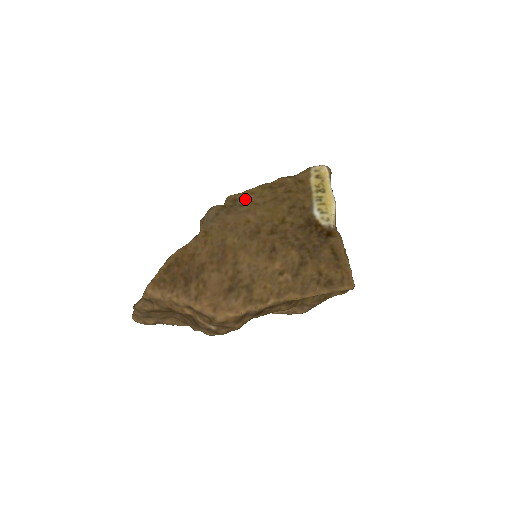
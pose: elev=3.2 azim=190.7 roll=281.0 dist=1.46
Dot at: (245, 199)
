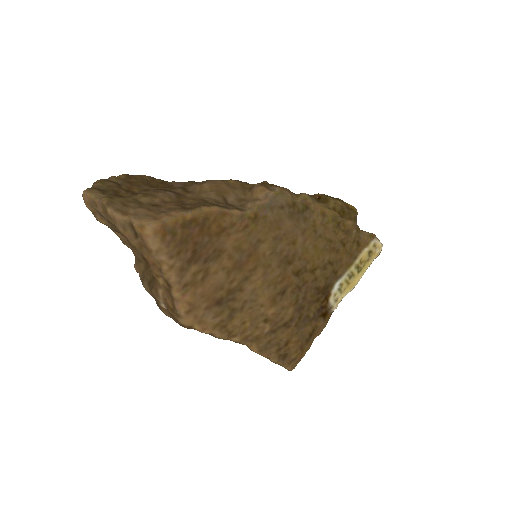
Dot at: (314, 215)
